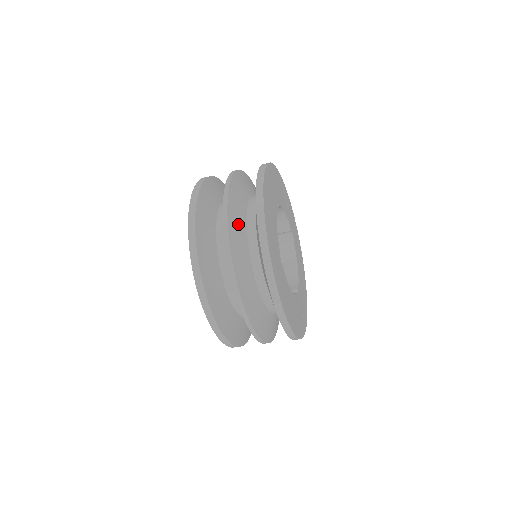
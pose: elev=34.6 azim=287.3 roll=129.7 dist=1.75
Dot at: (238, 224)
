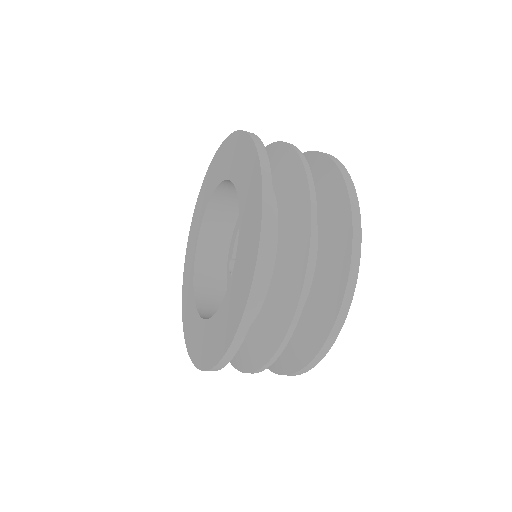
Dot at: occluded
